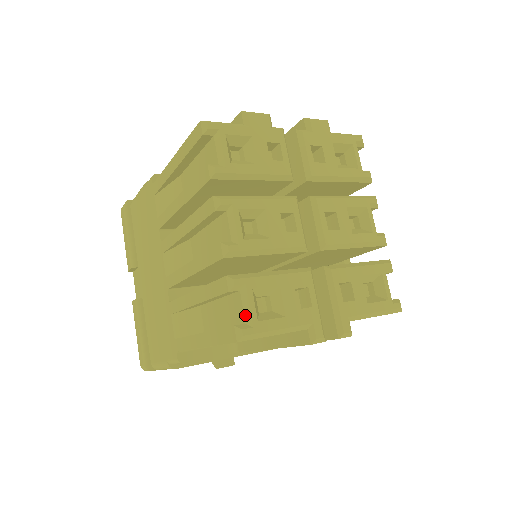
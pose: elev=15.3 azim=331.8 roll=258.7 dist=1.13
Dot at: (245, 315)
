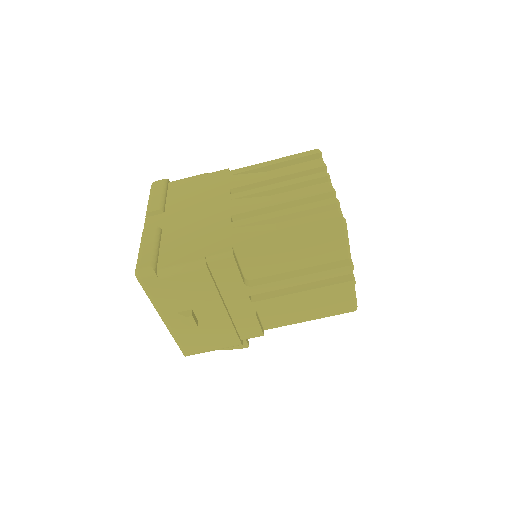
Dot at: occluded
